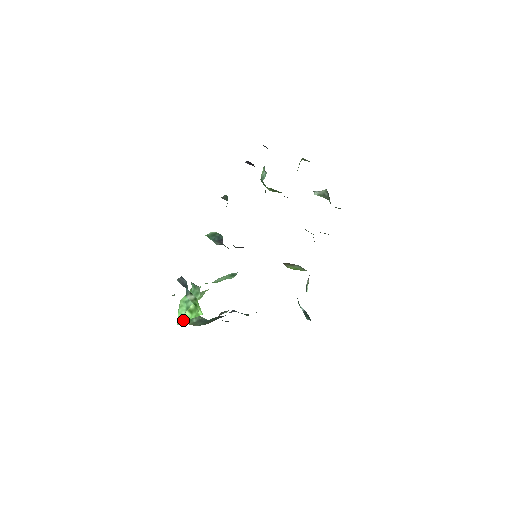
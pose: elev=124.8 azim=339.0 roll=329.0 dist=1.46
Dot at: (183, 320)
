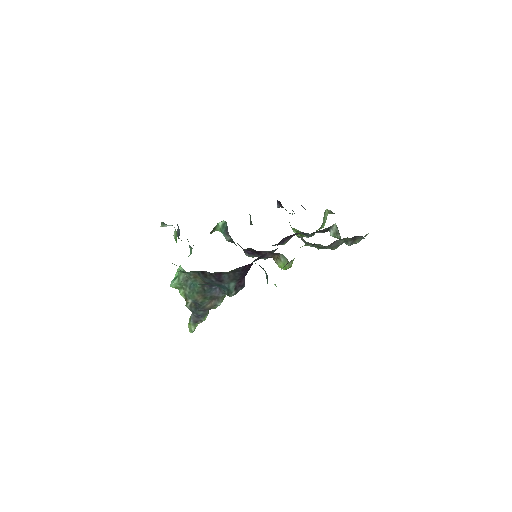
Dot at: (174, 279)
